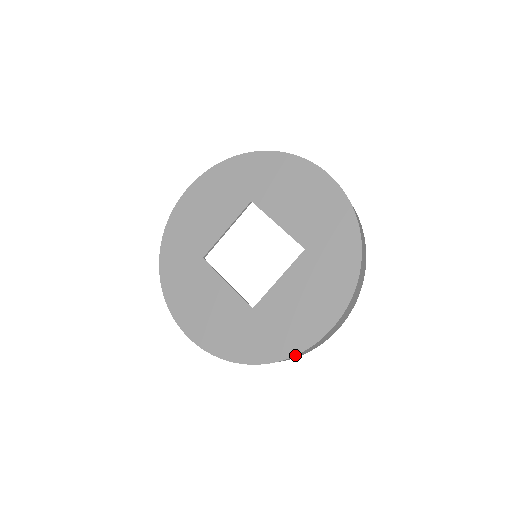
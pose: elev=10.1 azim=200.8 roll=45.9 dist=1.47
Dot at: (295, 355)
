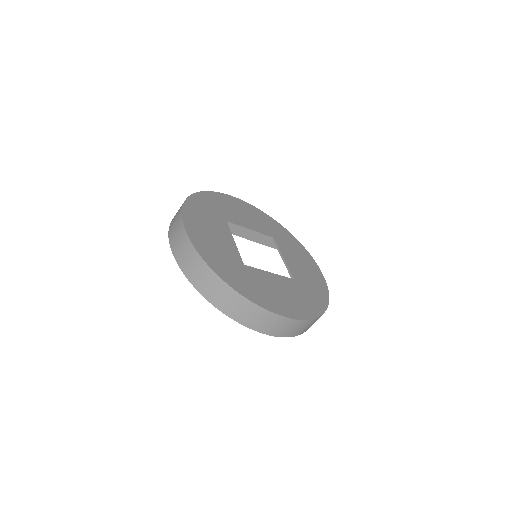
Dot at: (259, 305)
